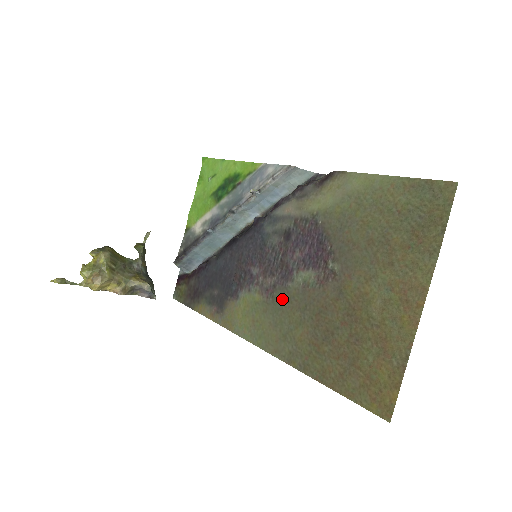
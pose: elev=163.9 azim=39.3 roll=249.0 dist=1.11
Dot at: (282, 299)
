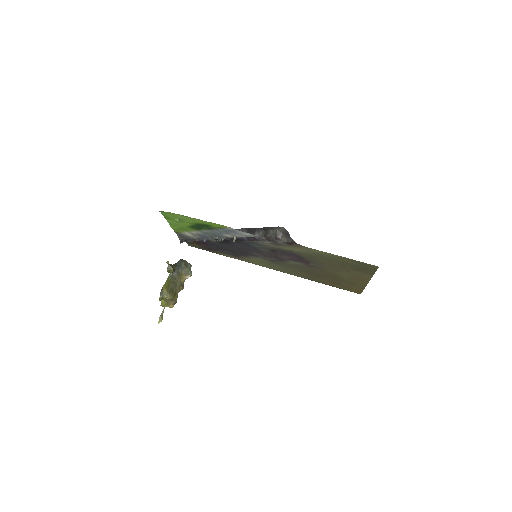
Dot at: (284, 265)
